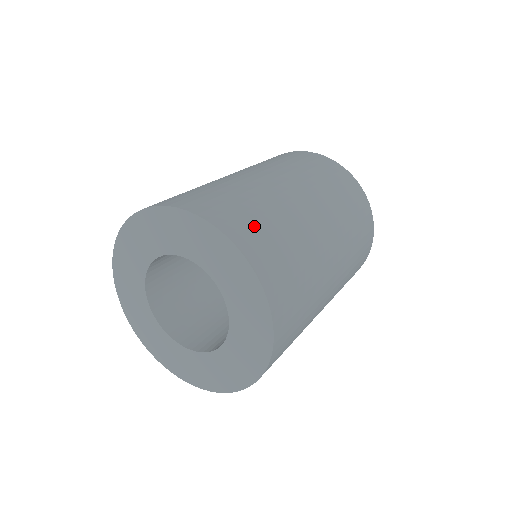
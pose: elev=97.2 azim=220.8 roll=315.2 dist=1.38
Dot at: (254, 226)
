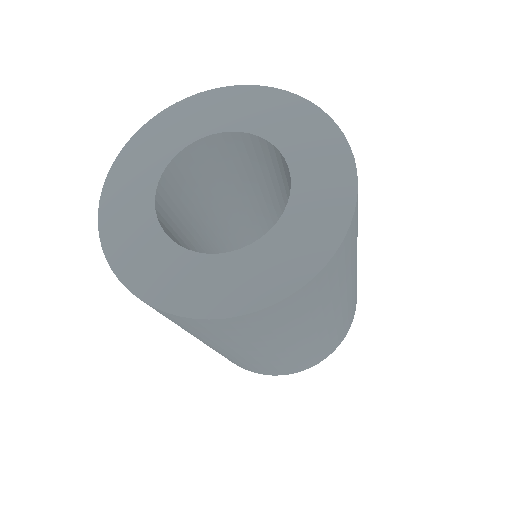
Dot at: occluded
